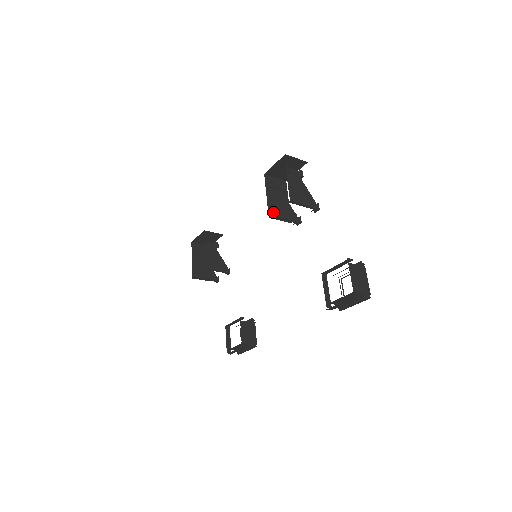
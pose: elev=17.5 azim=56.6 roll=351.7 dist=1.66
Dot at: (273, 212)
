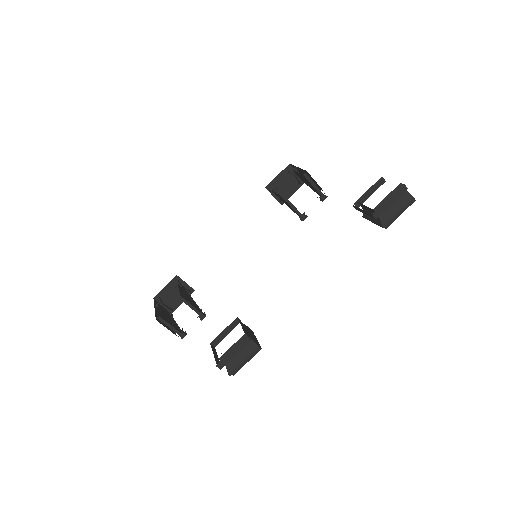
Dot at: (283, 195)
